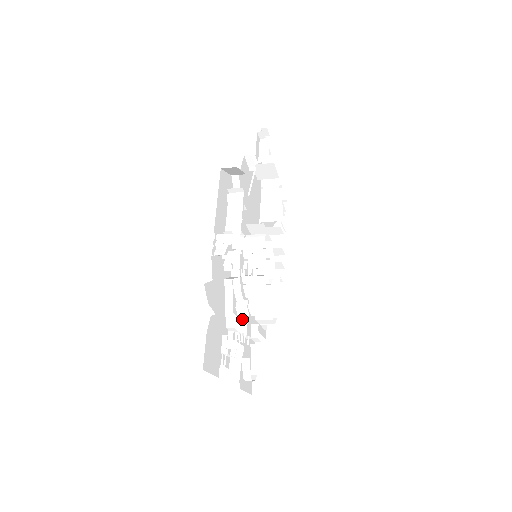
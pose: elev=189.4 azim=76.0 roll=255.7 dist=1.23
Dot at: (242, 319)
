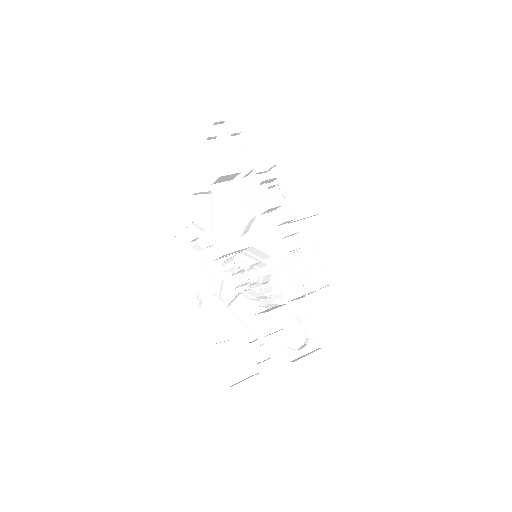
Dot at: (275, 306)
